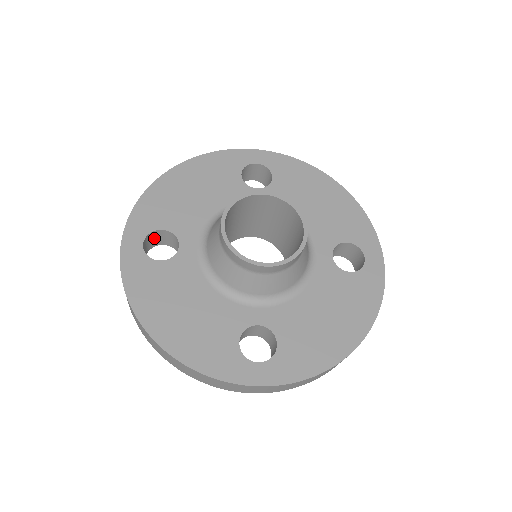
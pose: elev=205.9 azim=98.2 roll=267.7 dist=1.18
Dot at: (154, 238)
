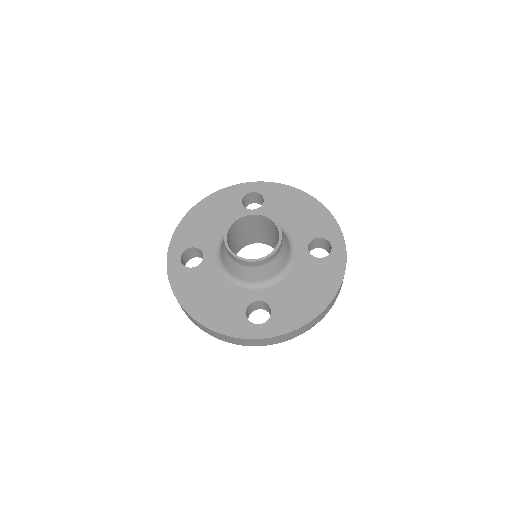
Dot at: (188, 254)
